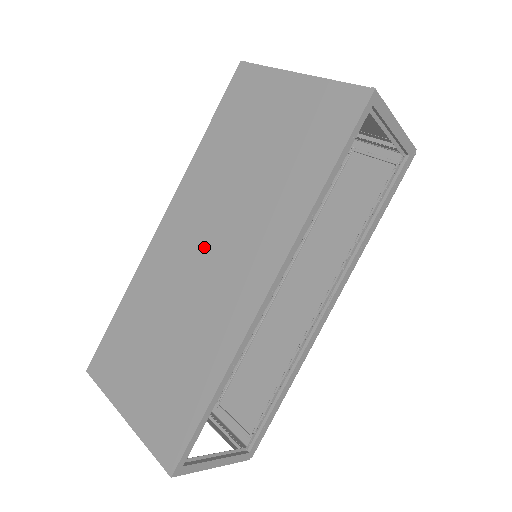
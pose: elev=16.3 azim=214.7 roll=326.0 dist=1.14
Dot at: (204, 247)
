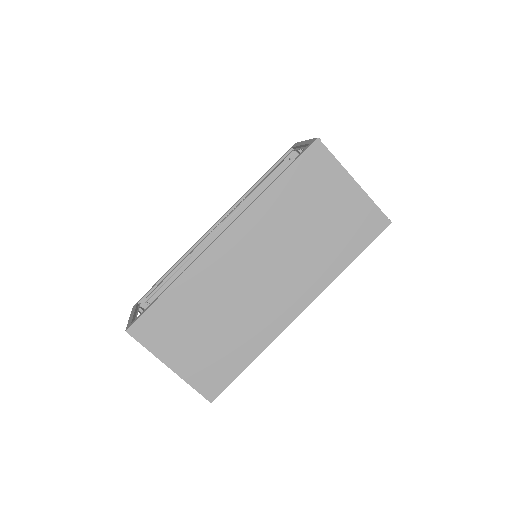
Dot at: (259, 271)
